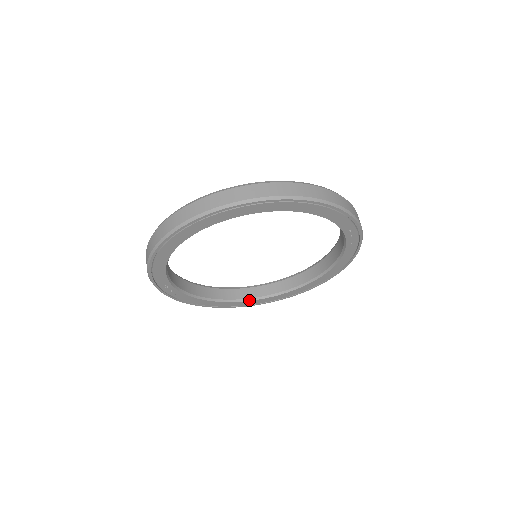
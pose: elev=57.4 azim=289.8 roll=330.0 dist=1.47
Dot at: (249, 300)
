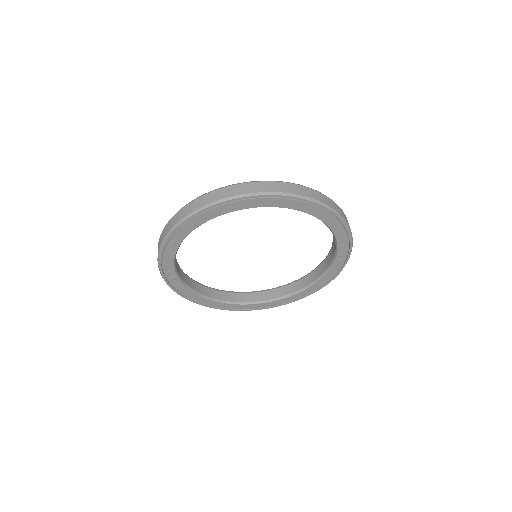
Dot at: (233, 303)
